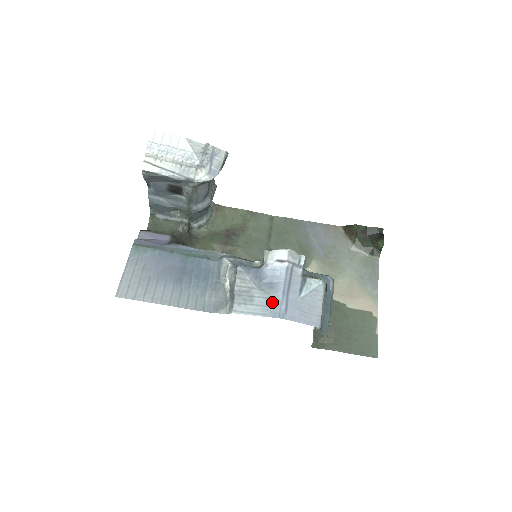
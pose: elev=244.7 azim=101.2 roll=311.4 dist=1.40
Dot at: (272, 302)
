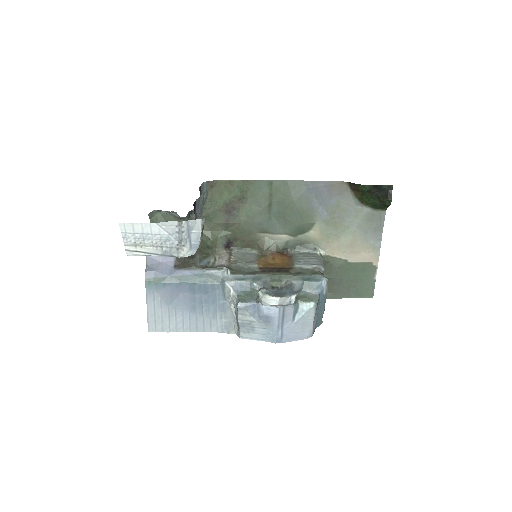
Dot at: (270, 332)
